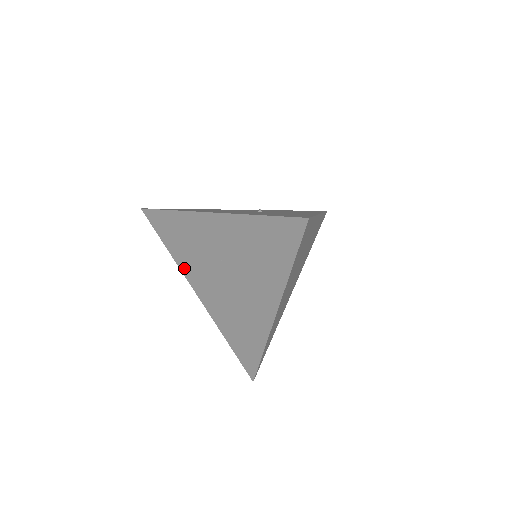
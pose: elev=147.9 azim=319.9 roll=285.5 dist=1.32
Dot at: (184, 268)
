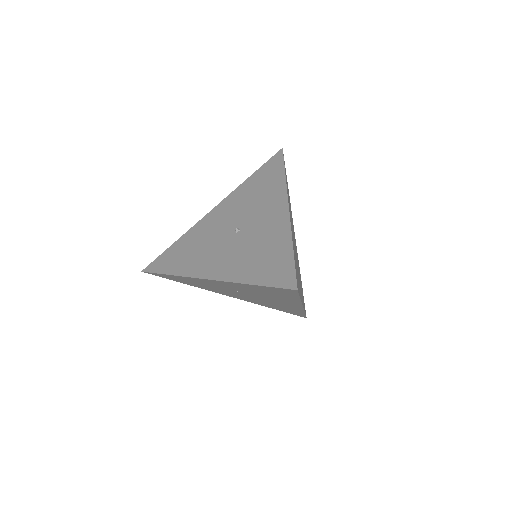
Dot at: occluded
